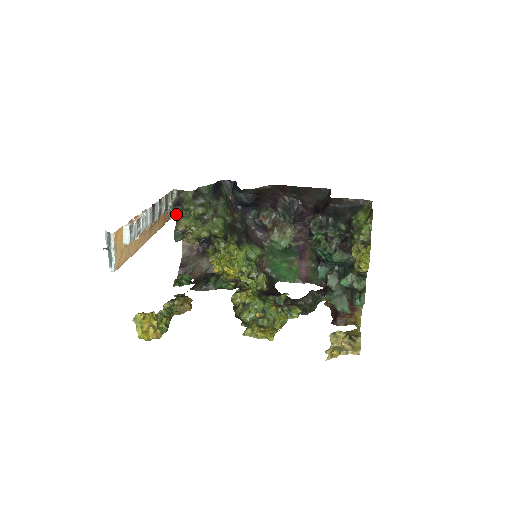
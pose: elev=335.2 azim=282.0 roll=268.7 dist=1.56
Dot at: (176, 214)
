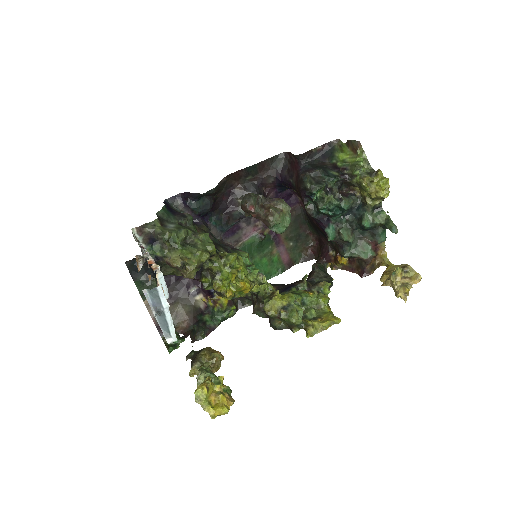
Dot at: (157, 253)
